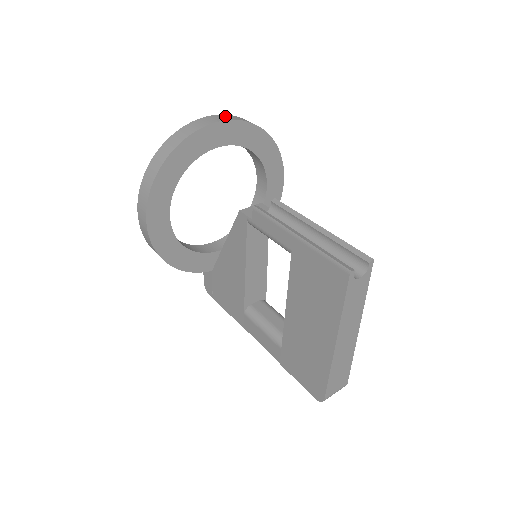
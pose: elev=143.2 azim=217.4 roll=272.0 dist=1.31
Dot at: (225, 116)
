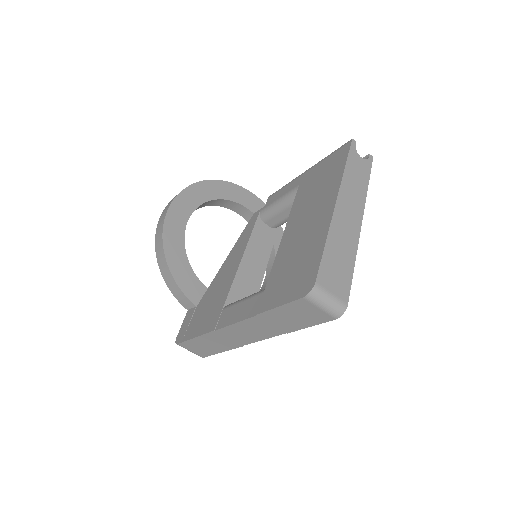
Dot at: occluded
